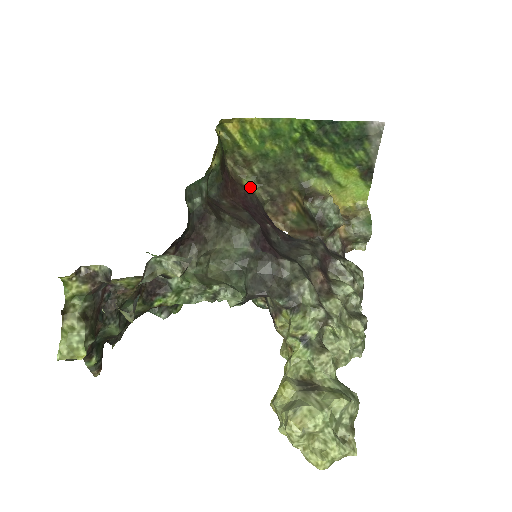
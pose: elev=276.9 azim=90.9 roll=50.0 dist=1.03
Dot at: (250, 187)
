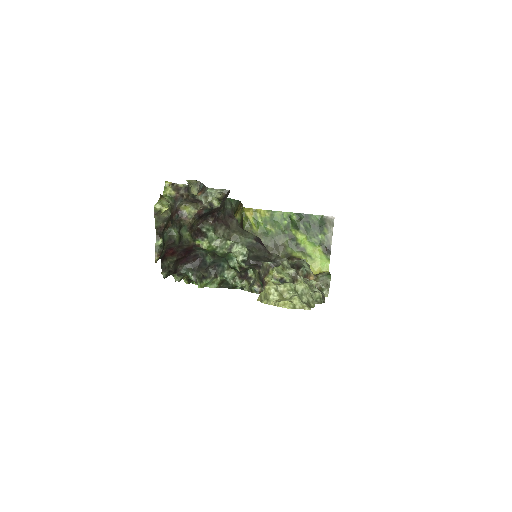
Dot at: occluded
